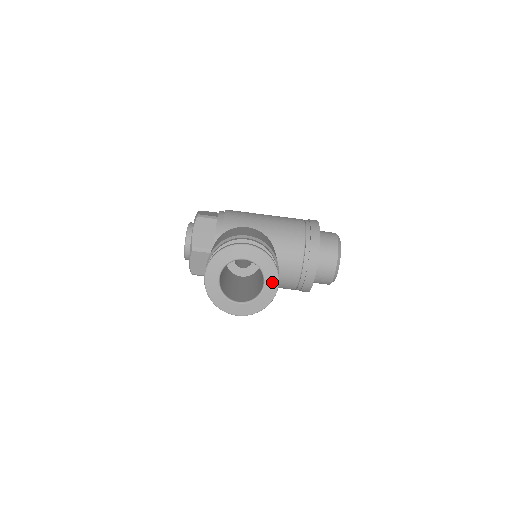
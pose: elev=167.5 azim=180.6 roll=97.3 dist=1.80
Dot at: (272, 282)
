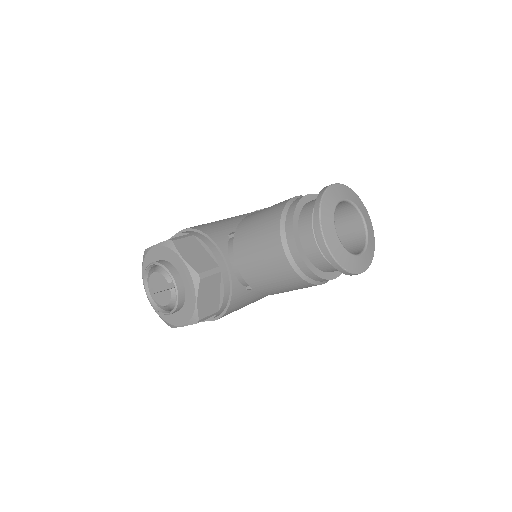
Dot at: (367, 218)
